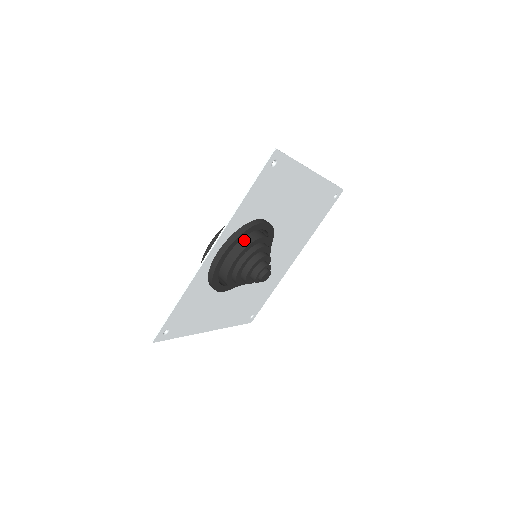
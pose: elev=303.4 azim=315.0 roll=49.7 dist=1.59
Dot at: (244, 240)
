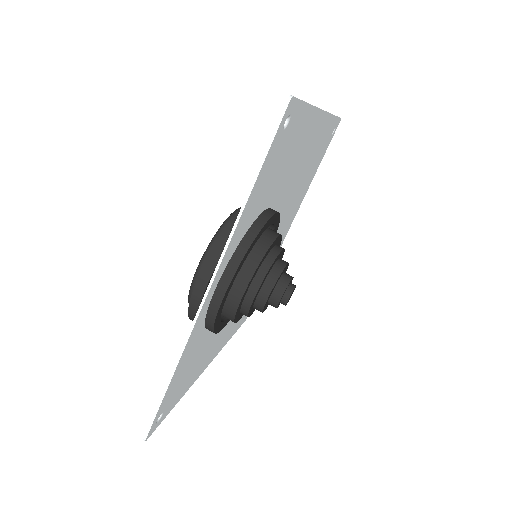
Dot at: (250, 255)
